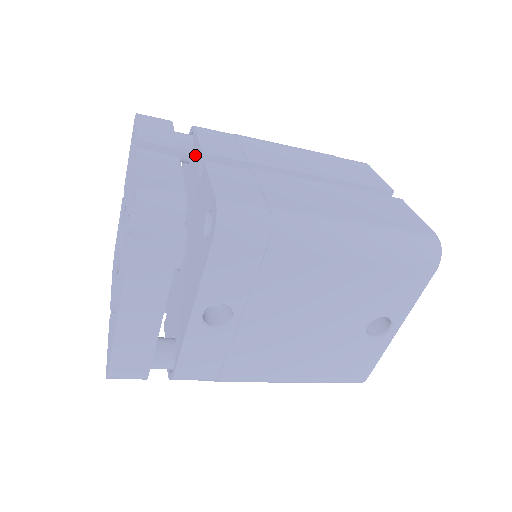
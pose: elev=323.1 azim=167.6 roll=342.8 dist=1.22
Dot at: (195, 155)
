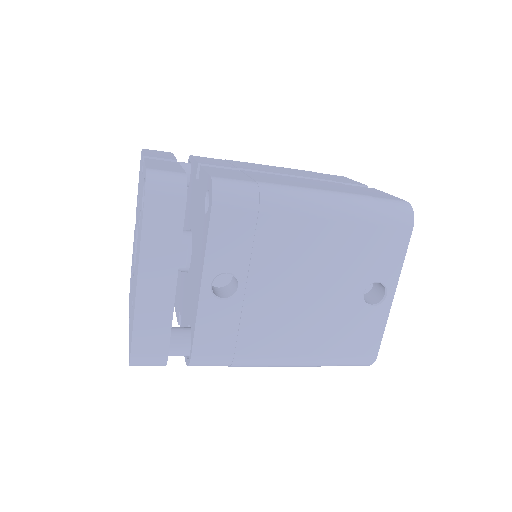
Dot at: (193, 172)
